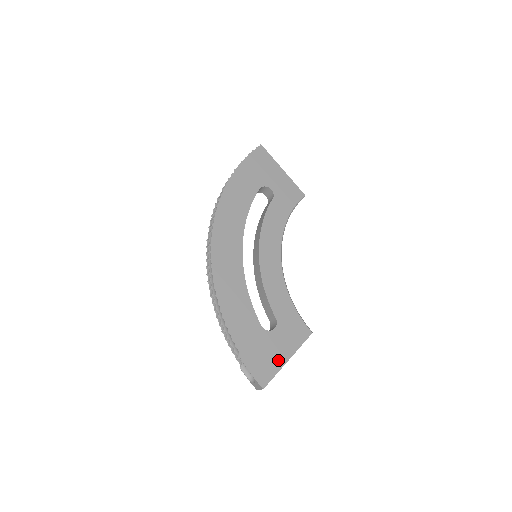
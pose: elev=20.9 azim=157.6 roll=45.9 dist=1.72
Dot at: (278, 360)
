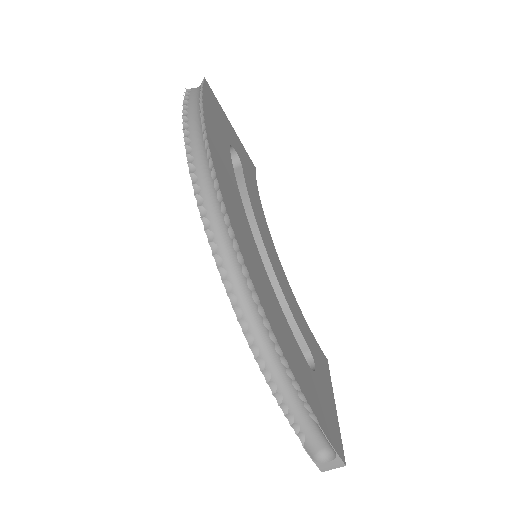
Dot at: (333, 412)
